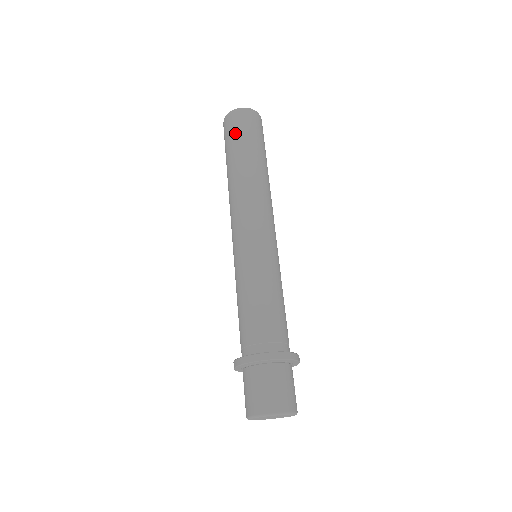
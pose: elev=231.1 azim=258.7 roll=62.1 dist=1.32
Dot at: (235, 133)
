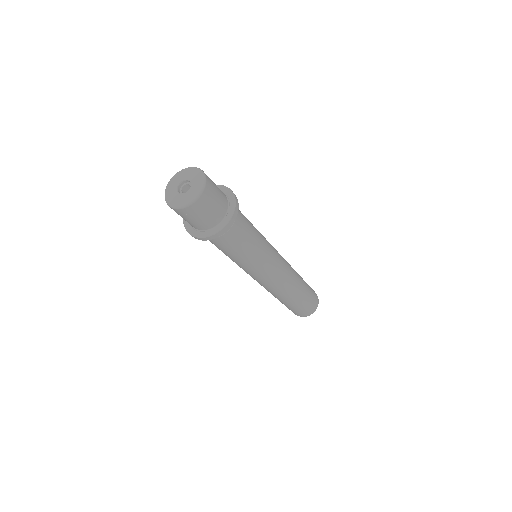
Dot at: occluded
